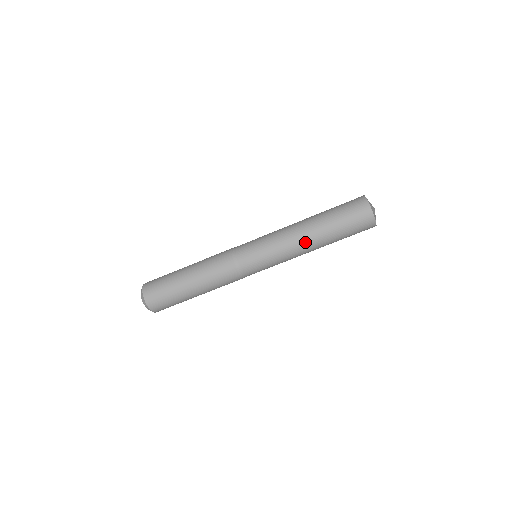
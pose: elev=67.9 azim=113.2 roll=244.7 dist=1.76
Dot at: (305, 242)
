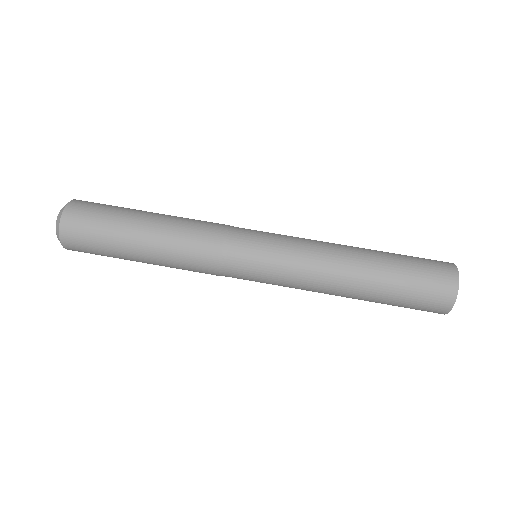
Dot at: (342, 262)
